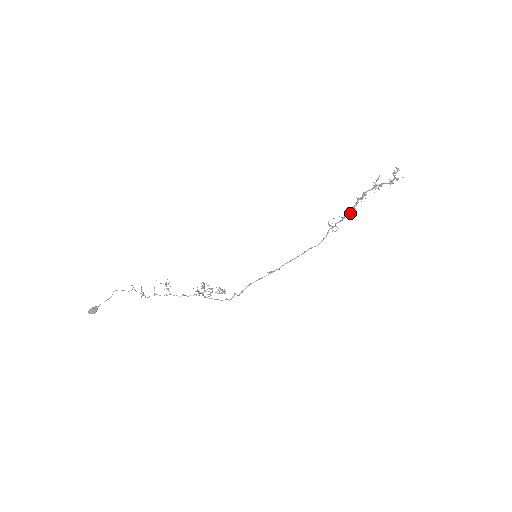
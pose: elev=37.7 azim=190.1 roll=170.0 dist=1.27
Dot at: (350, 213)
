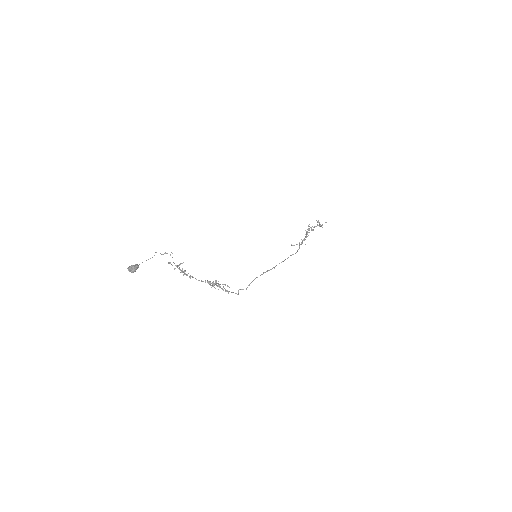
Dot at: occluded
